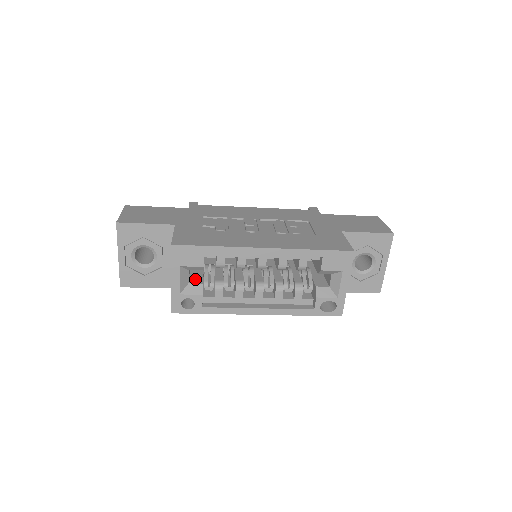
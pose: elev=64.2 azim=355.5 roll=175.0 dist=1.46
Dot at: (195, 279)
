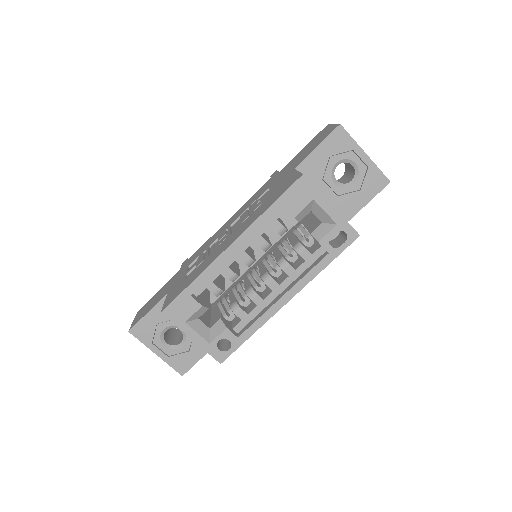
Dot at: (214, 320)
